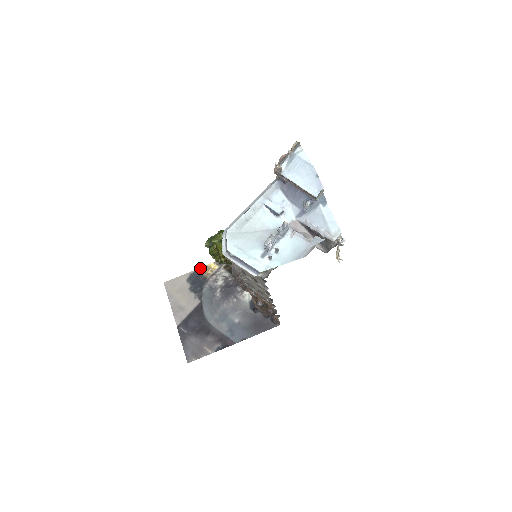
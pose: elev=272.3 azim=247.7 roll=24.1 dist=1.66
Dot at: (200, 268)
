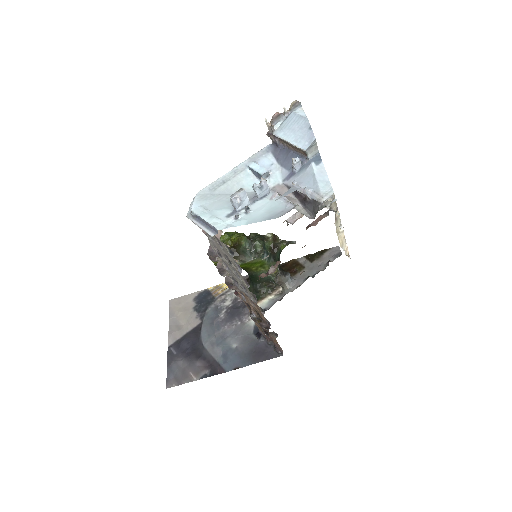
Dot at: (211, 287)
